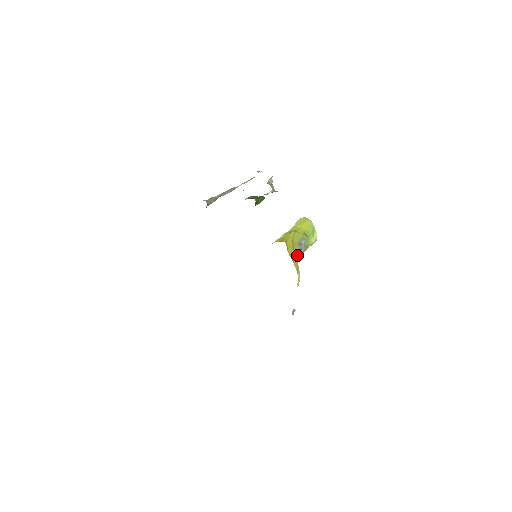
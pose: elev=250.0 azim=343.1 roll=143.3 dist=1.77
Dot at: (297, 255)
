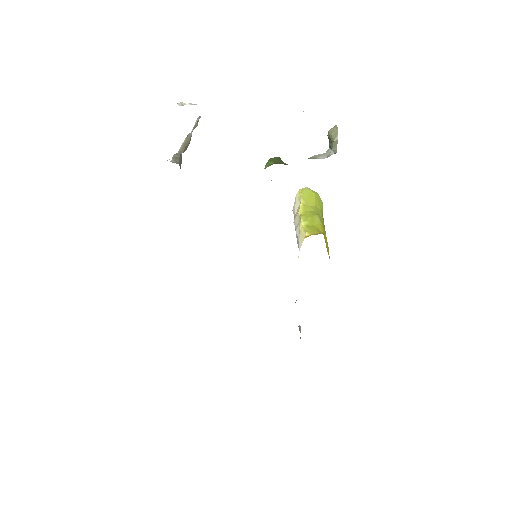
Dot at: occluded
